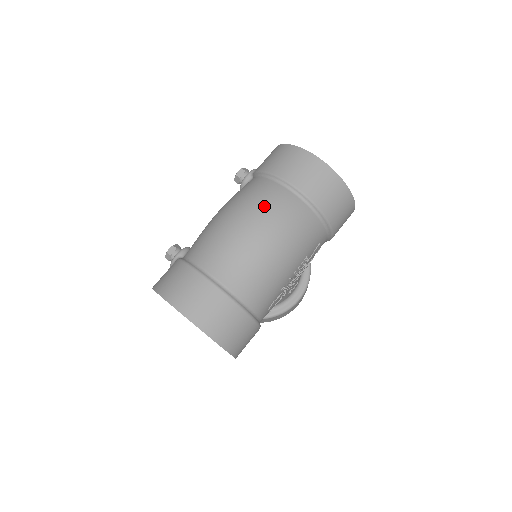
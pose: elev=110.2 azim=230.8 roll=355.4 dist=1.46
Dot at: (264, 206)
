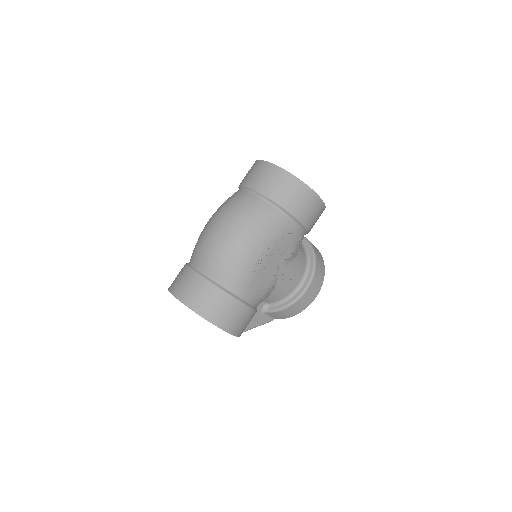
Dot at: (227, 208)
